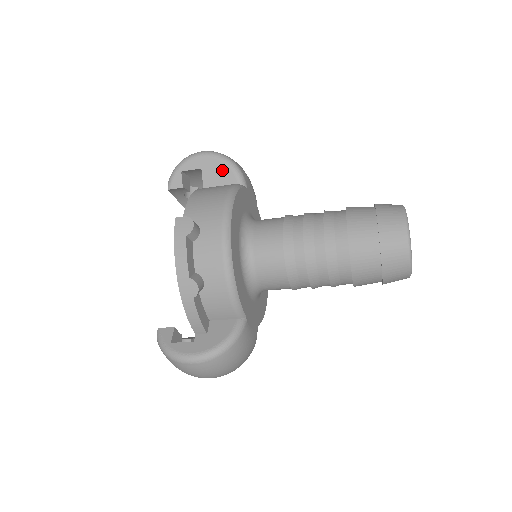
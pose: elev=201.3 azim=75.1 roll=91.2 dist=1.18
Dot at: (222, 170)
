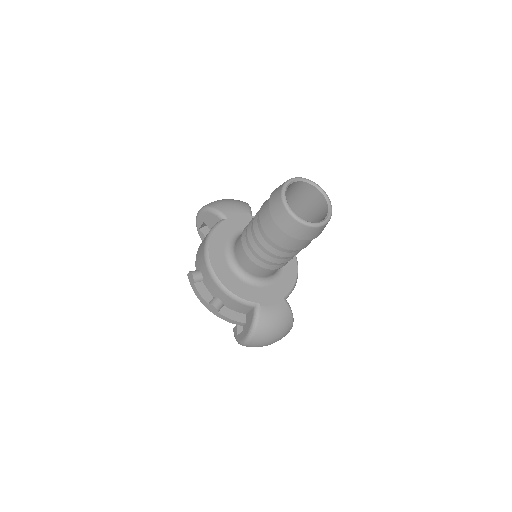
Dot at: (210, 217)
